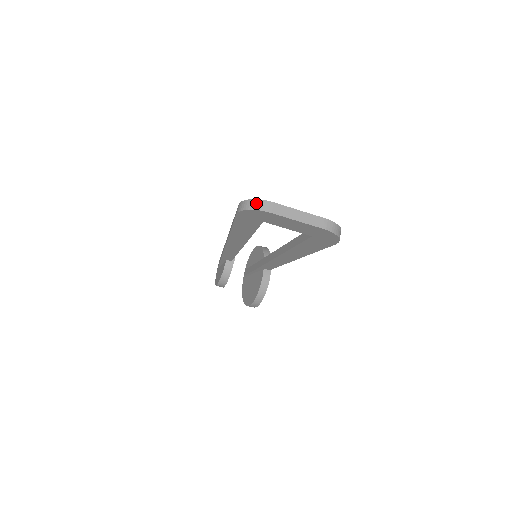
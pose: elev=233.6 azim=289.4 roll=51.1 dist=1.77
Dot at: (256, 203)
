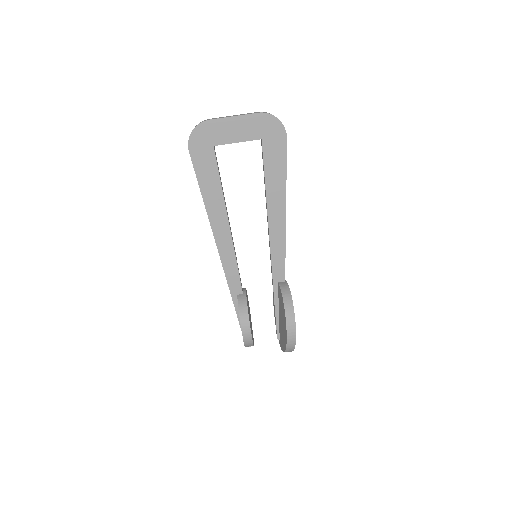
Dot at: (196, 125)
